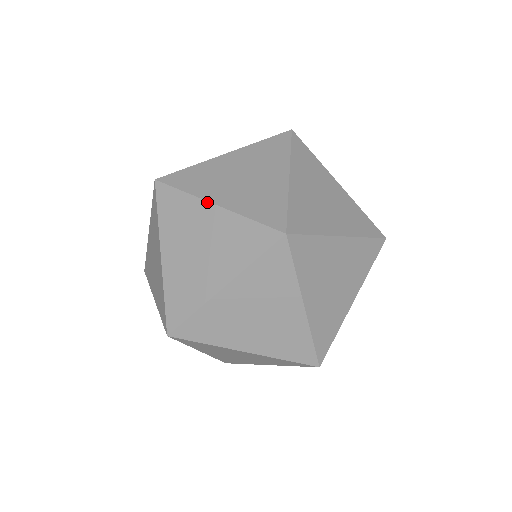
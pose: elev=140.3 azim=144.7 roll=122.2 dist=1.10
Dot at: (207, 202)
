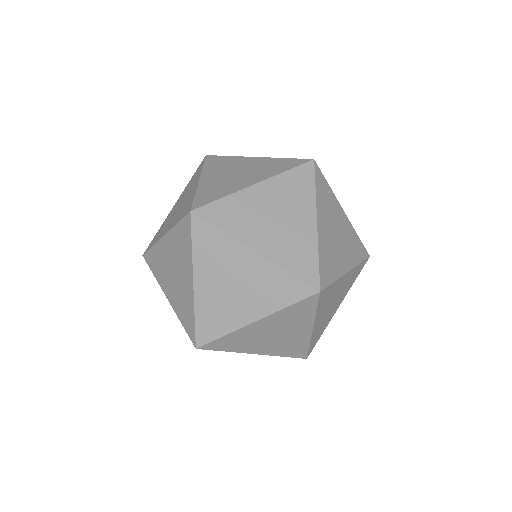
Dot at: (200, 177)
